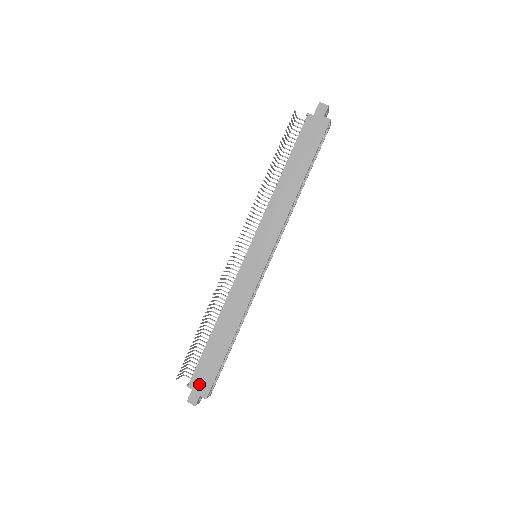
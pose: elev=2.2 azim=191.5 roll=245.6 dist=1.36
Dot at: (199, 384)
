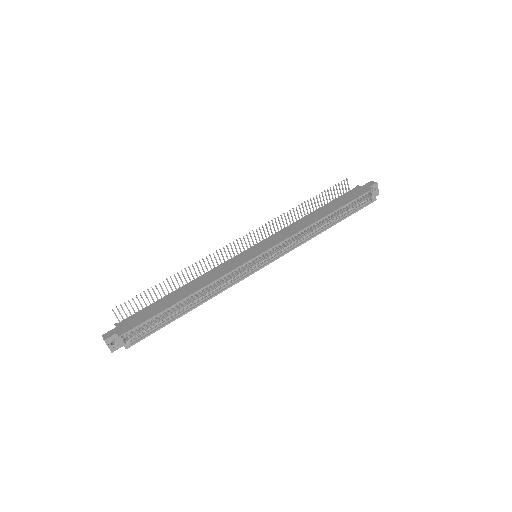
Dot at: (126, 324)
